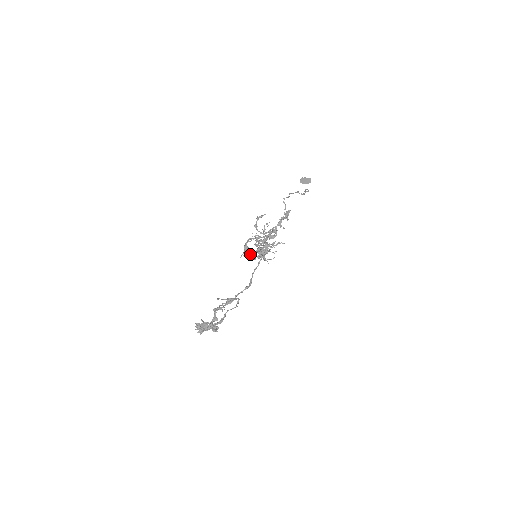
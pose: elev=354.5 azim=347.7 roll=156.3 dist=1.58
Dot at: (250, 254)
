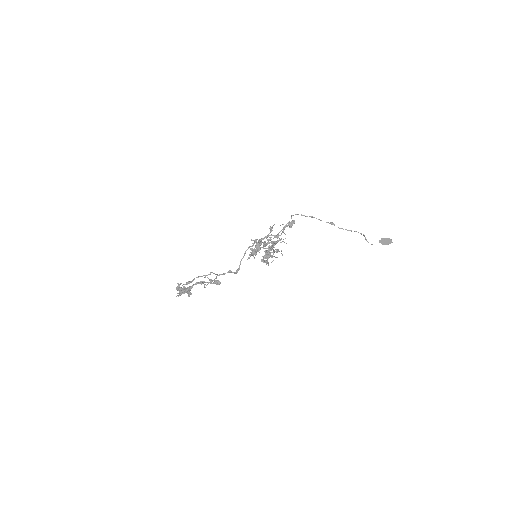
Dot at: occluded
